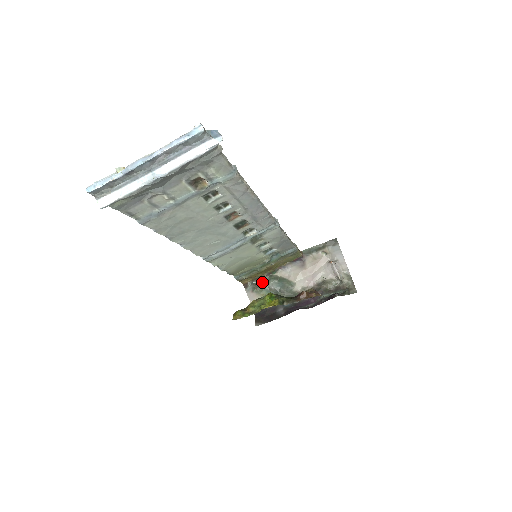
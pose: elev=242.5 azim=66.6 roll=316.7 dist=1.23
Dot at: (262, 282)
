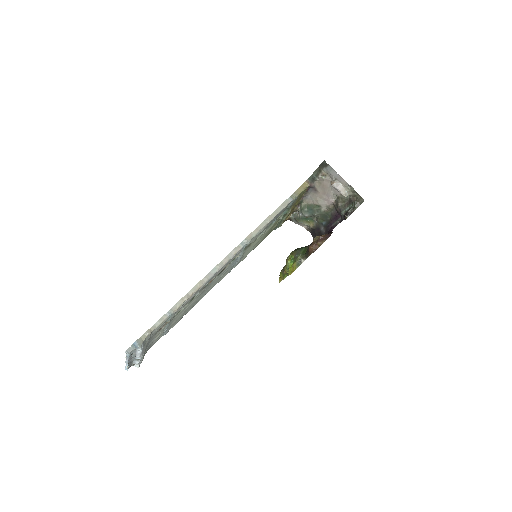
Dot at: (298, 213)
